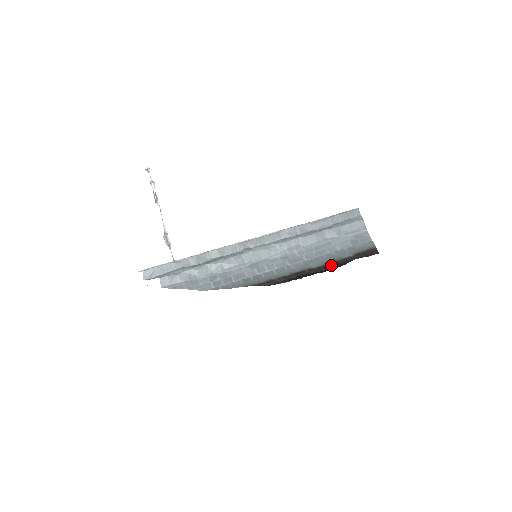
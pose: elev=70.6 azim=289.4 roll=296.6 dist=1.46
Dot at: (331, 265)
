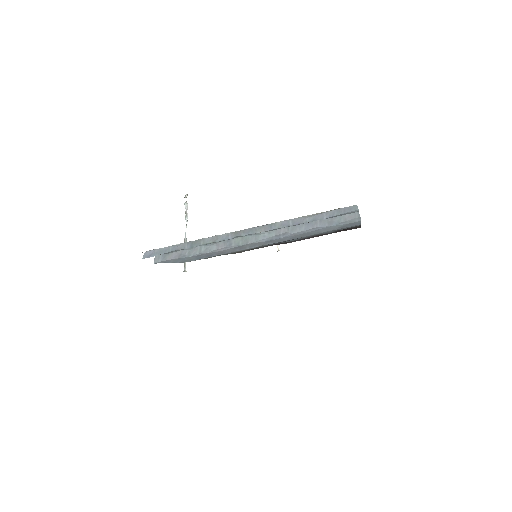
Dot at: (306, 238)
